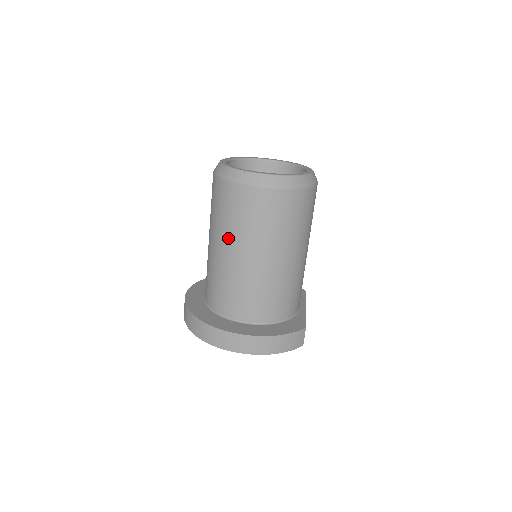
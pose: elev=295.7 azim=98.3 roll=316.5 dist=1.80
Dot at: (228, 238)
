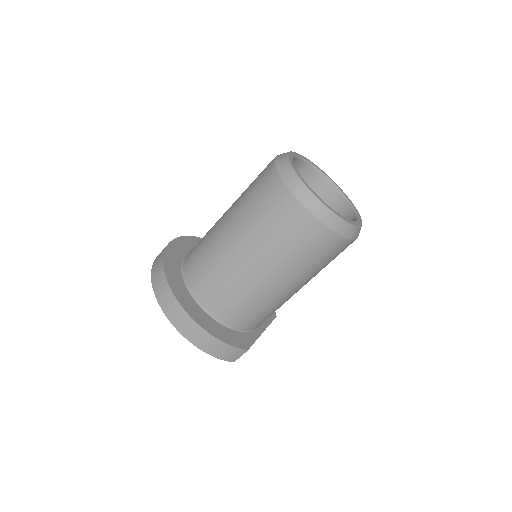
Dot at: (241, 224)
